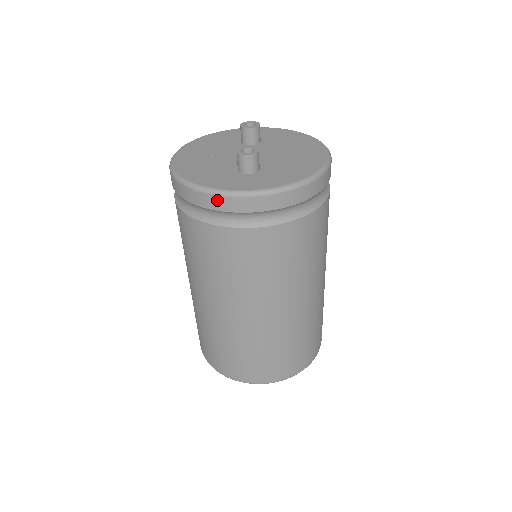
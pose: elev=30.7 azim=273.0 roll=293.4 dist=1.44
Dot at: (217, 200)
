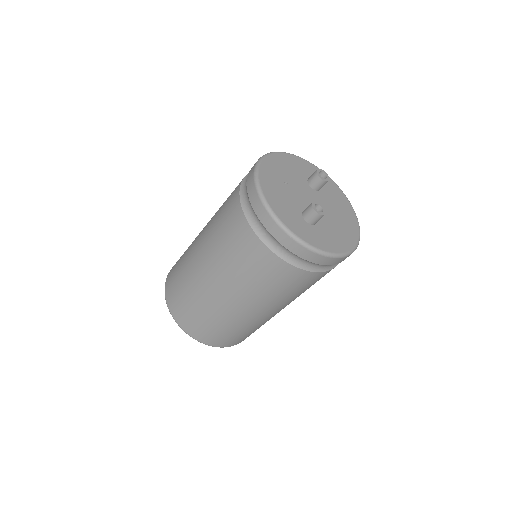
Dot at: (281, 233)
